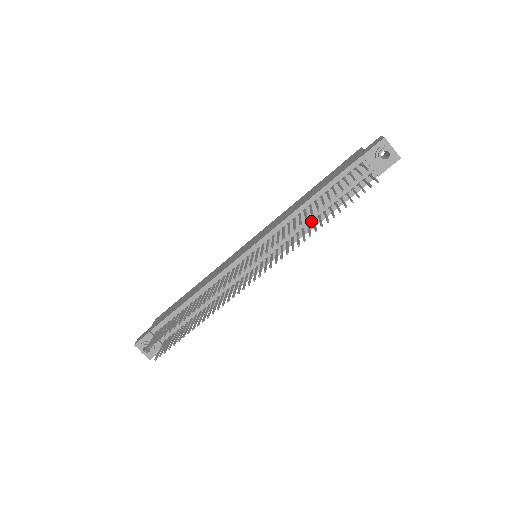
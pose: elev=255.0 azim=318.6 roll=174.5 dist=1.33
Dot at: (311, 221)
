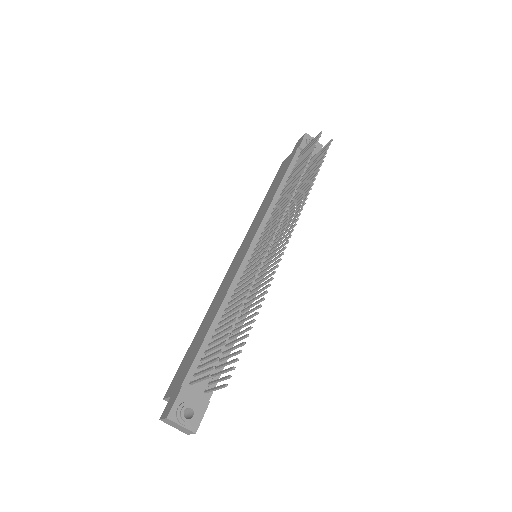
Dot at: (289, 204)
